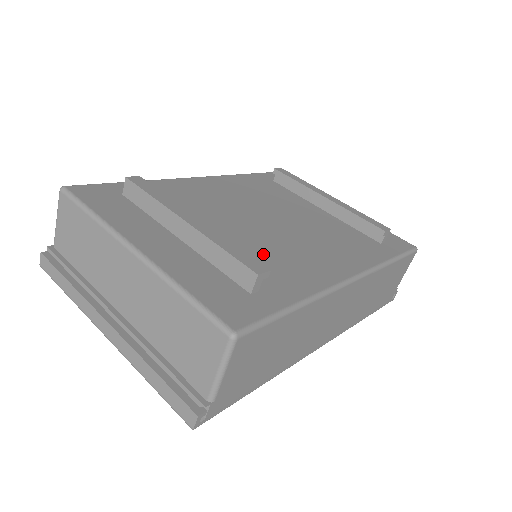
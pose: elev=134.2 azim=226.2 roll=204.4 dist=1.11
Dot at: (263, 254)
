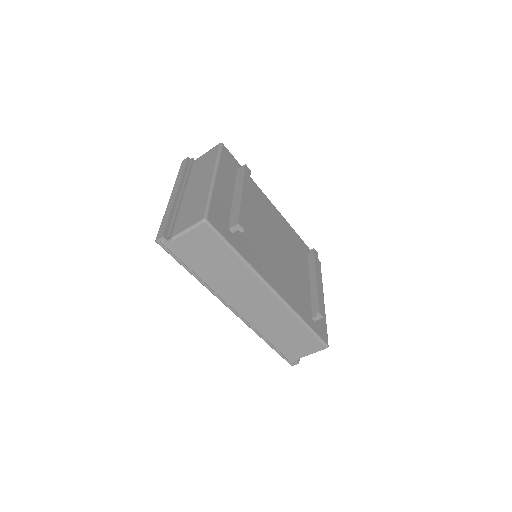
Dot at: (254, 239)
